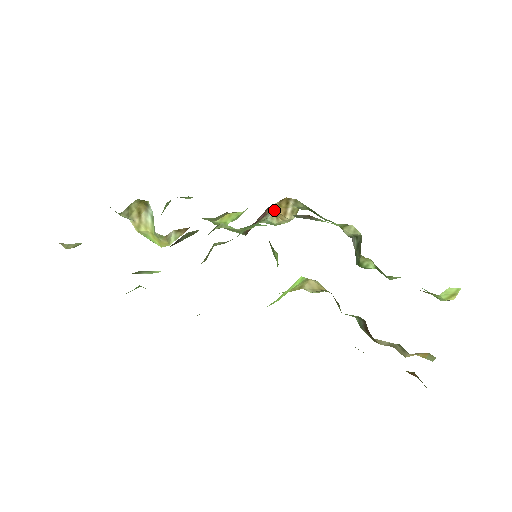
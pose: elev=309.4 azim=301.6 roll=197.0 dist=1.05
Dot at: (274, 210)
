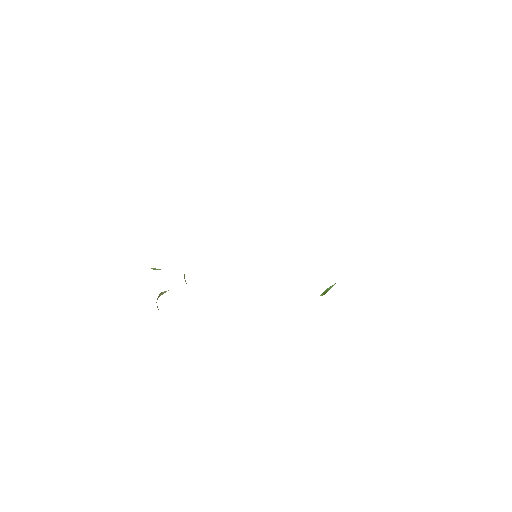
Dot at: occluded
